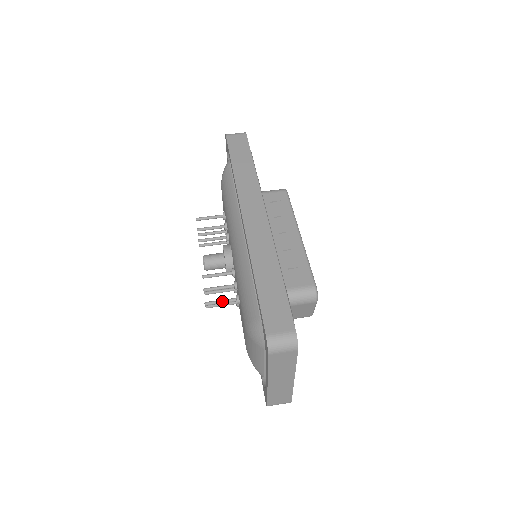
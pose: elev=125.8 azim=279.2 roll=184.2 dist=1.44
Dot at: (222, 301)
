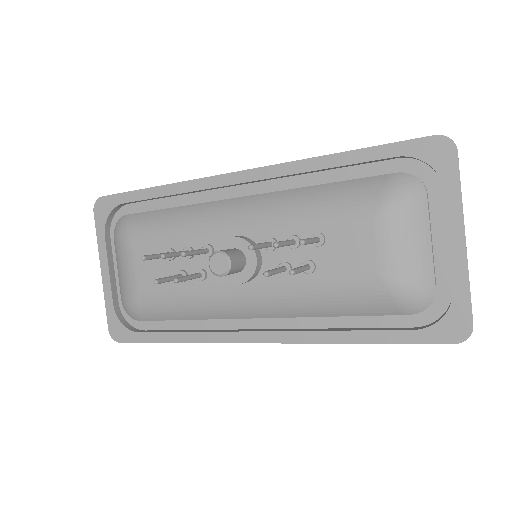
Dot at: (311, 238)
